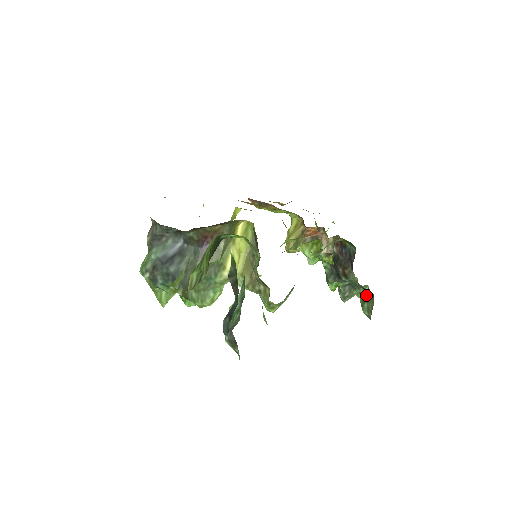
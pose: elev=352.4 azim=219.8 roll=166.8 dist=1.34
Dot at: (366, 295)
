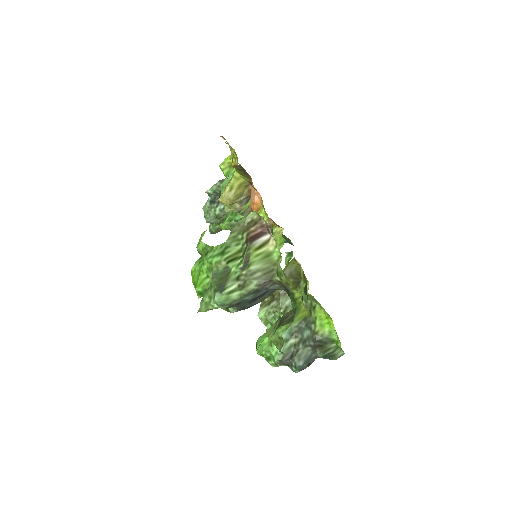
Dot at: occluded
